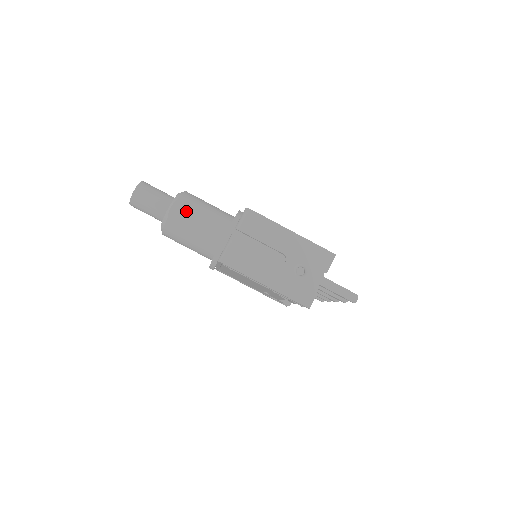
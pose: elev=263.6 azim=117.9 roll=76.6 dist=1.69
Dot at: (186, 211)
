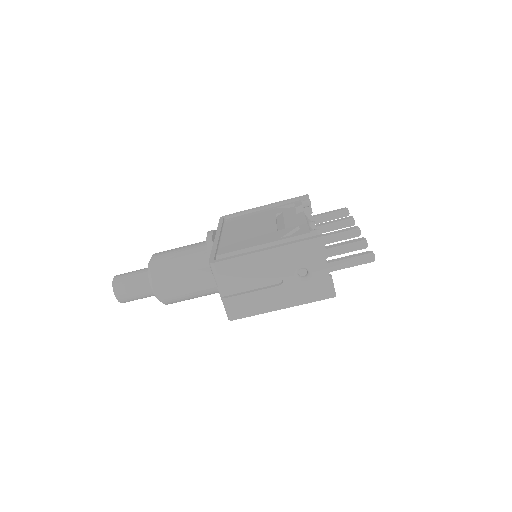
Dot at: (167, 284)
